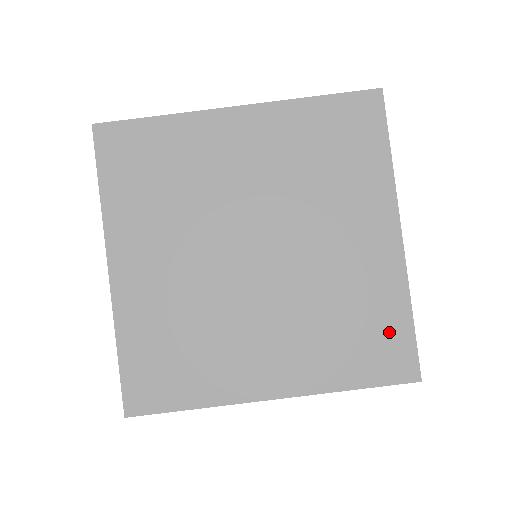
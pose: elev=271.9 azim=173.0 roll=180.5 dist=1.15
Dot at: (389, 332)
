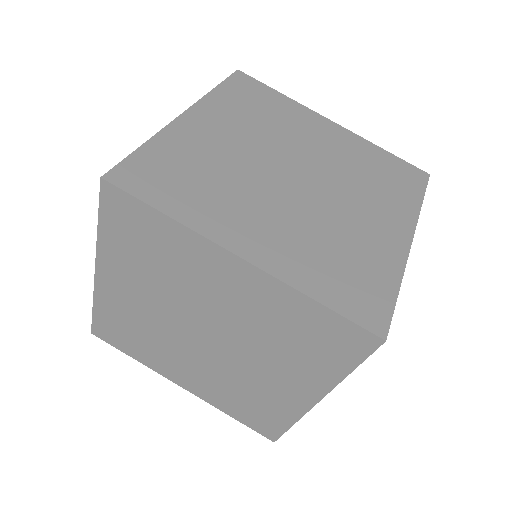
Dot at: (392, 165)
